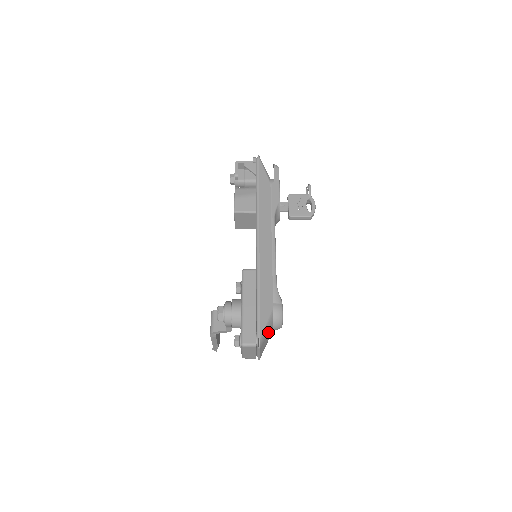
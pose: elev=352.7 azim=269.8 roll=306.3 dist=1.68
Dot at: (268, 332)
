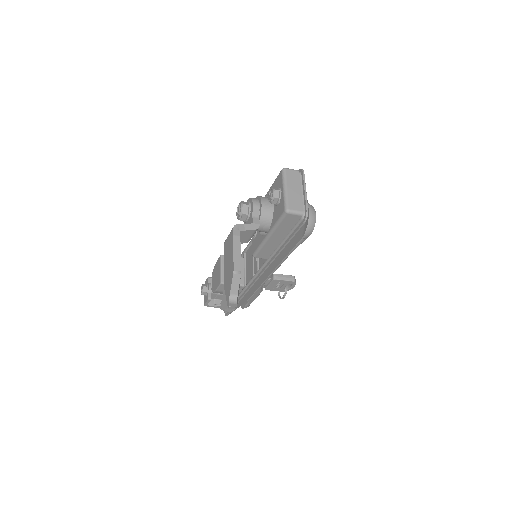
Dot at: occluded
